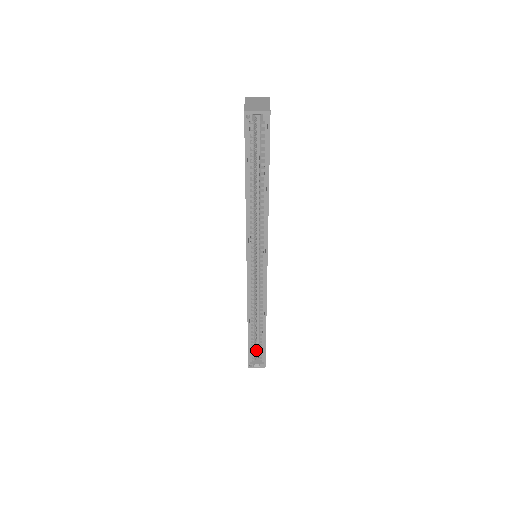
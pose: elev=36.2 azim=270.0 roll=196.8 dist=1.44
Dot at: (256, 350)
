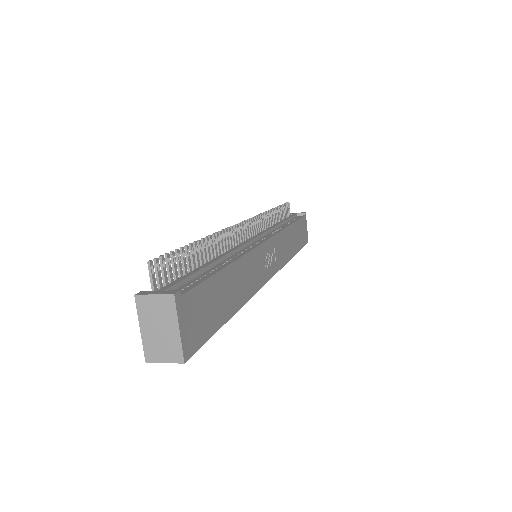
Dot at: occluded
